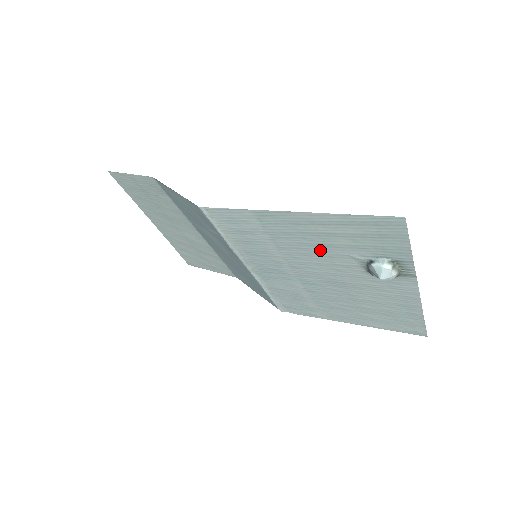
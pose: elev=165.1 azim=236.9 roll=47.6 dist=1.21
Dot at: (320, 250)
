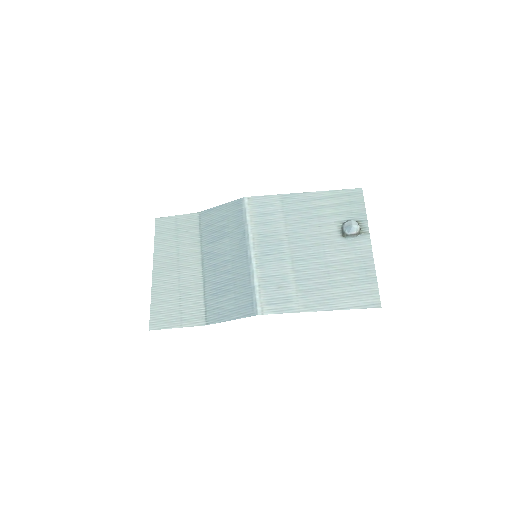
Dot at: (314, 222)
